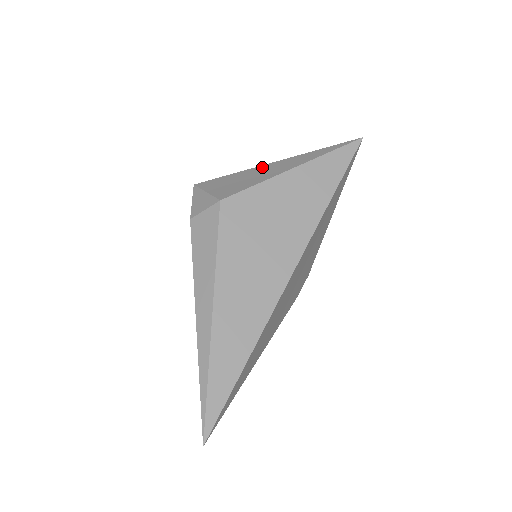
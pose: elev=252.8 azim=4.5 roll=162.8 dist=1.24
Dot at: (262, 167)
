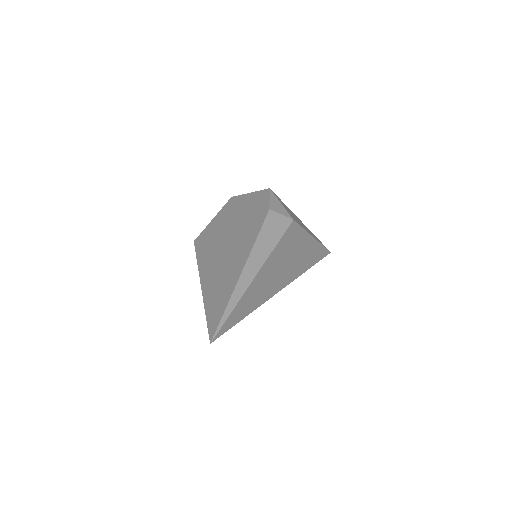
Dot at: (298, 218)
